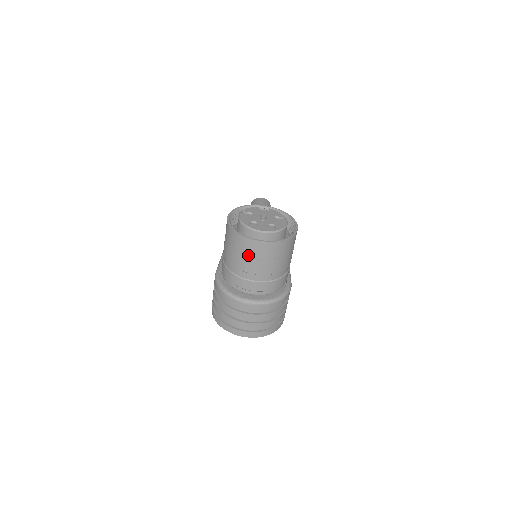
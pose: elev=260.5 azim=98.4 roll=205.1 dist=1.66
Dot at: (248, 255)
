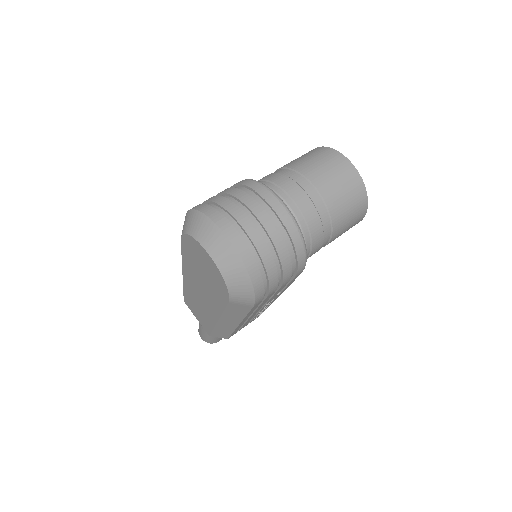
Dot at: (323, 163)
